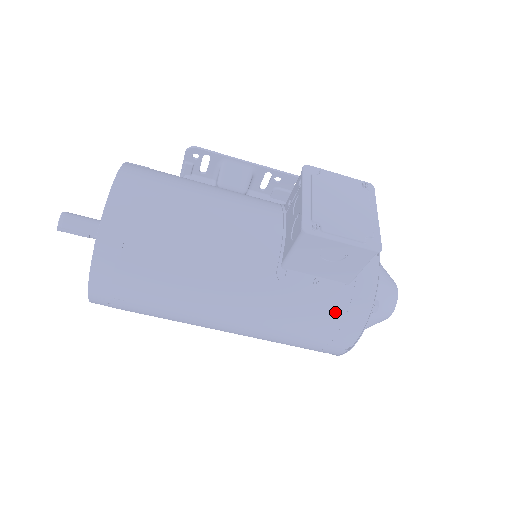
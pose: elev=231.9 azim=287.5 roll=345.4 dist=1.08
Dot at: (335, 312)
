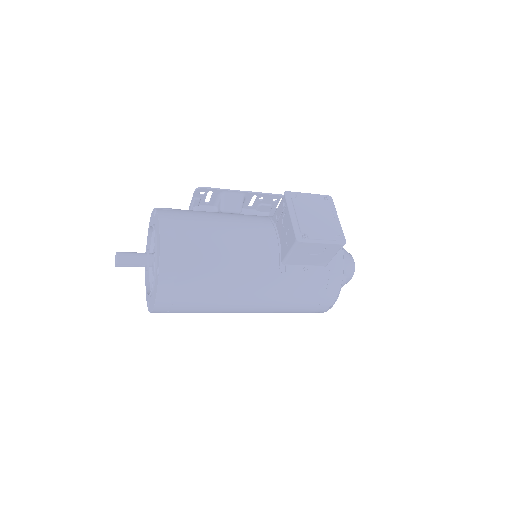
Dot at: (320, 286)
